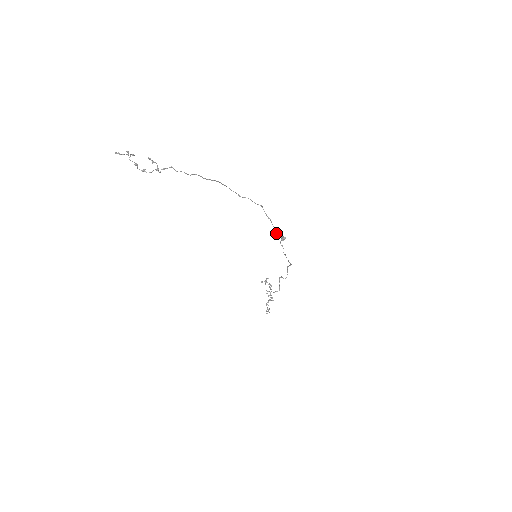
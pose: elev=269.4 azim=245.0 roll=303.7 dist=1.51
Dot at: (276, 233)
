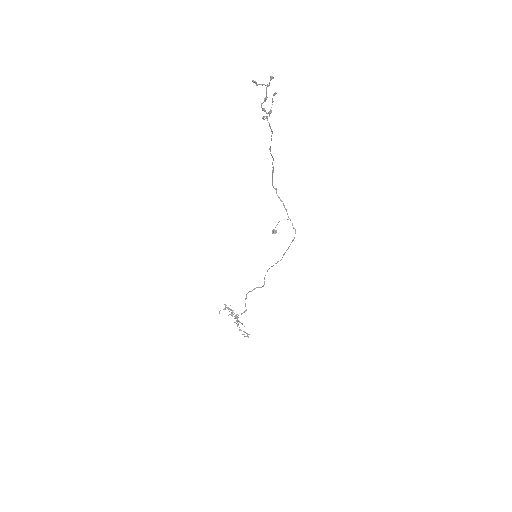
Dot at: (288, 216)
